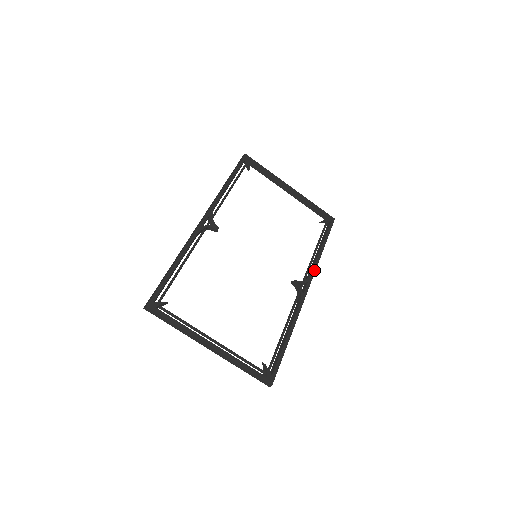
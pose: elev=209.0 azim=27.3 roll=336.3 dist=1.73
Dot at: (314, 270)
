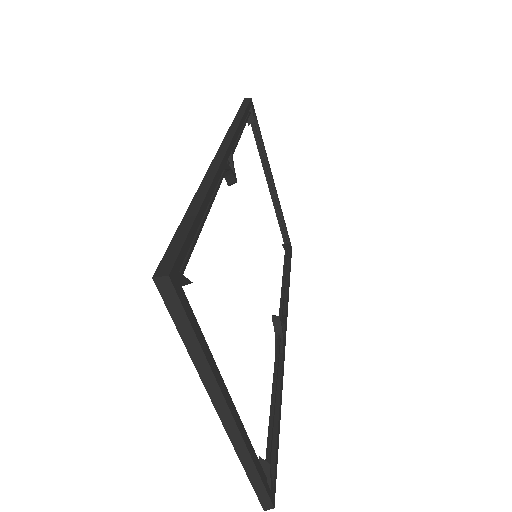
Dot at: (287, 309)
